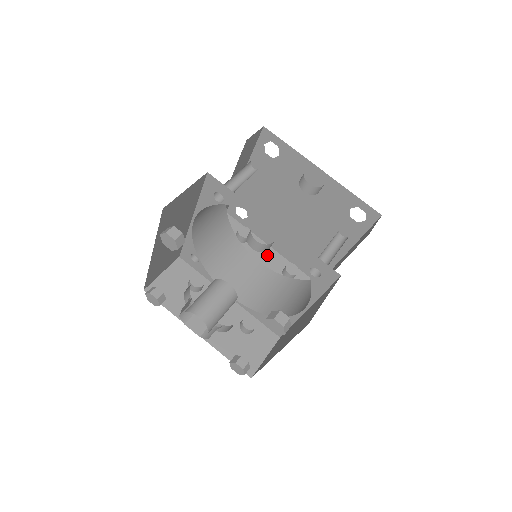
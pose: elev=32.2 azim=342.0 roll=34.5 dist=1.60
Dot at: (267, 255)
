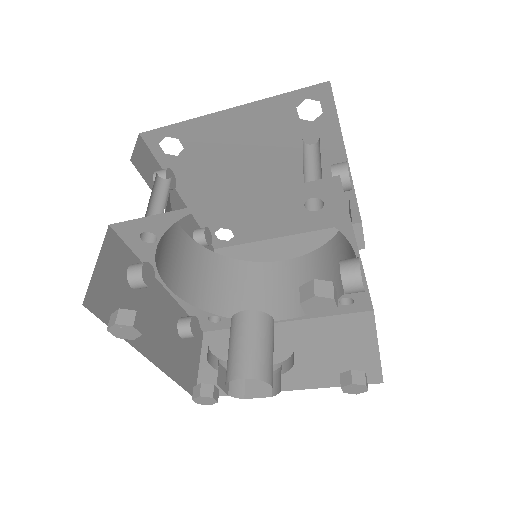
Dot at: occluded
